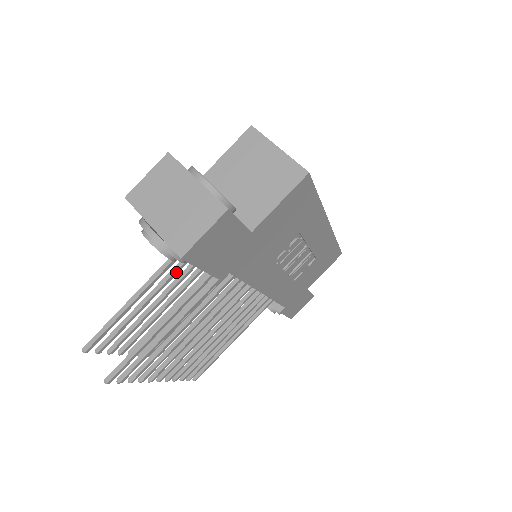
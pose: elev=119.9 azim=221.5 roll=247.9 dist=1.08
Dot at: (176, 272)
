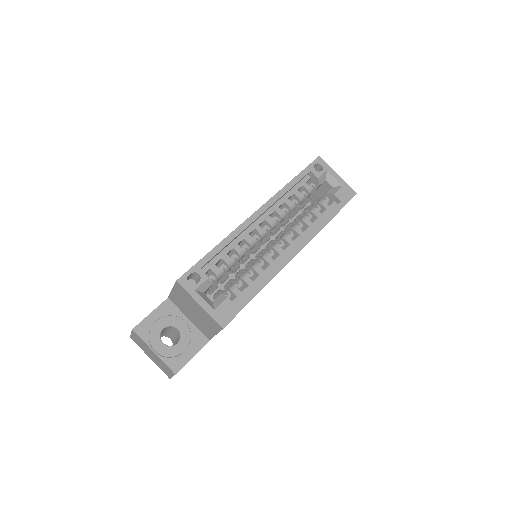
Dot at: occluded
